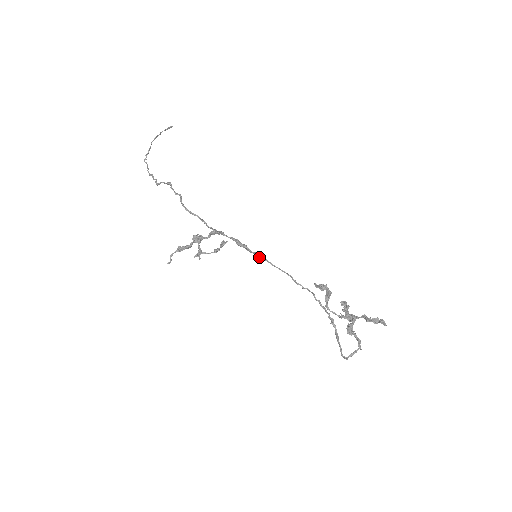
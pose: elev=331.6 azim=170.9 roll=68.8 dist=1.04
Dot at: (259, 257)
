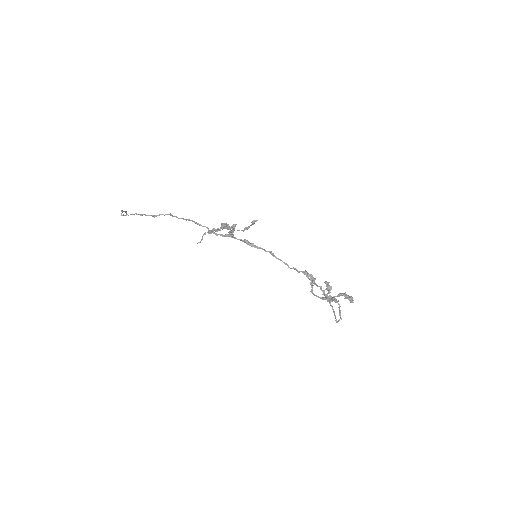
Dot at: (265, 250)
